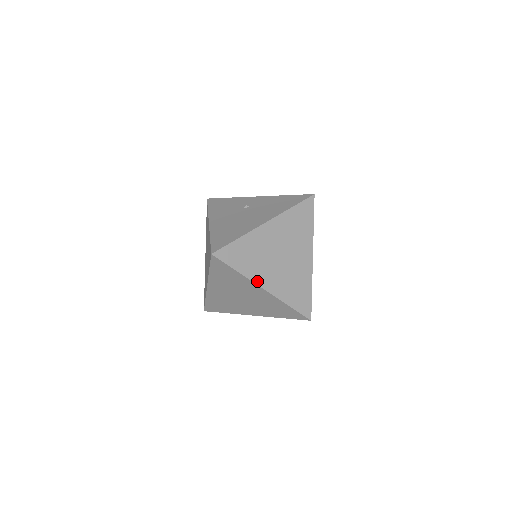
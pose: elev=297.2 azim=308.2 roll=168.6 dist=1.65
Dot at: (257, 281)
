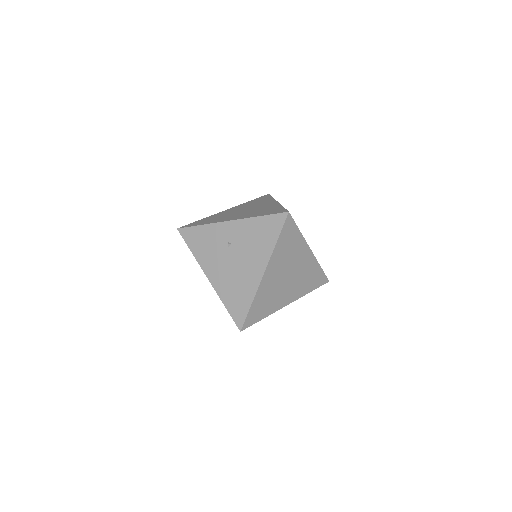
Dot at: (280, 307)
